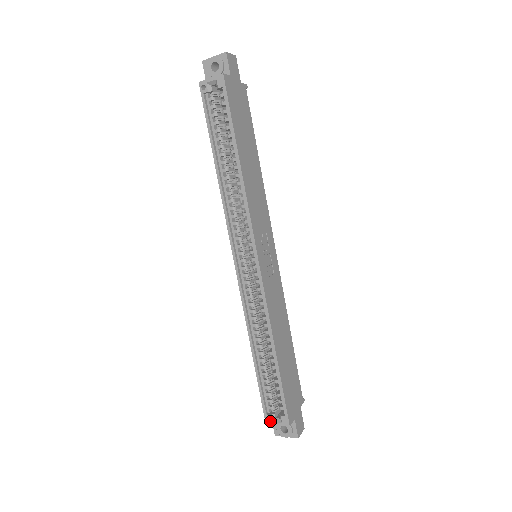
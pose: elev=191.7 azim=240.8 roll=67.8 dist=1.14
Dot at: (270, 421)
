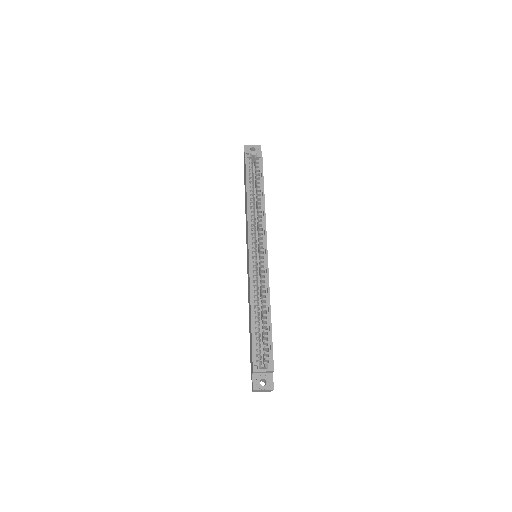
Dot at: (257, 368)
